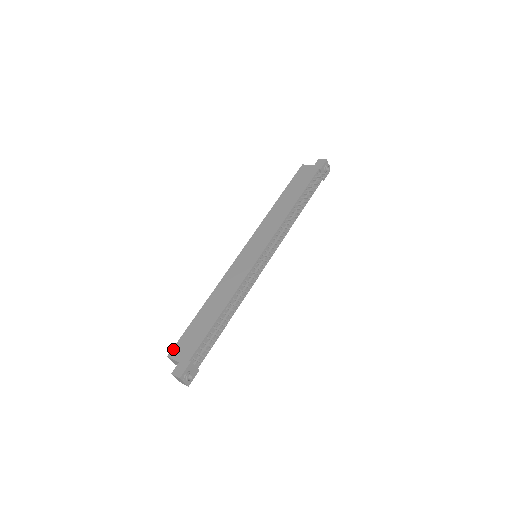
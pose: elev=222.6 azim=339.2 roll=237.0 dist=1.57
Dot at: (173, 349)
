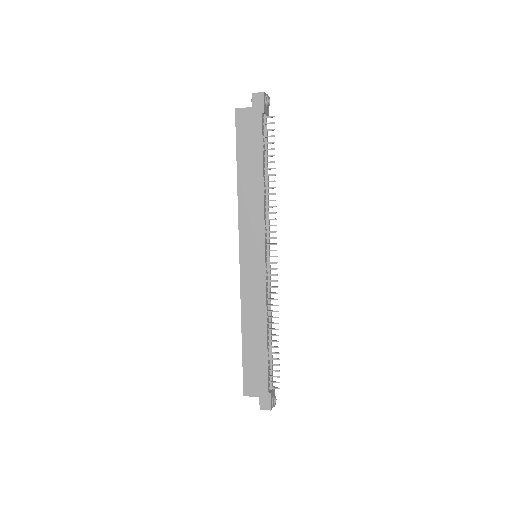
Dot at: (244, 388)
